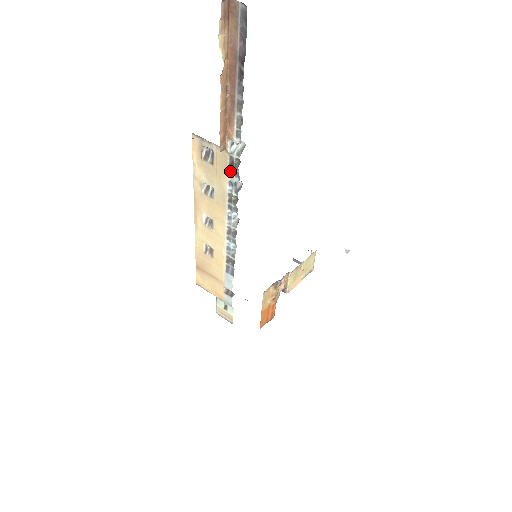
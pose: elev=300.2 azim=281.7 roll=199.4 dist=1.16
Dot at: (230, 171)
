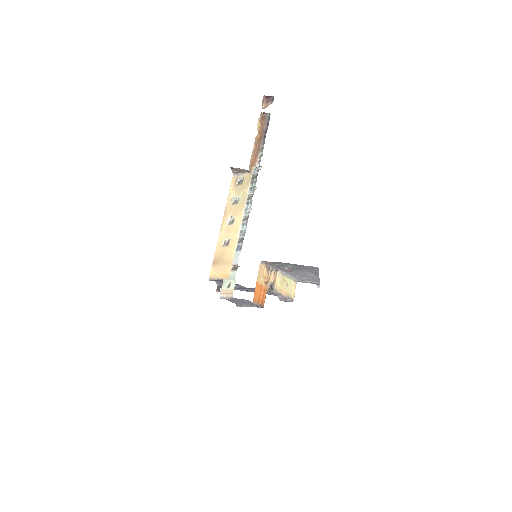
Dot at: (251, 182)
